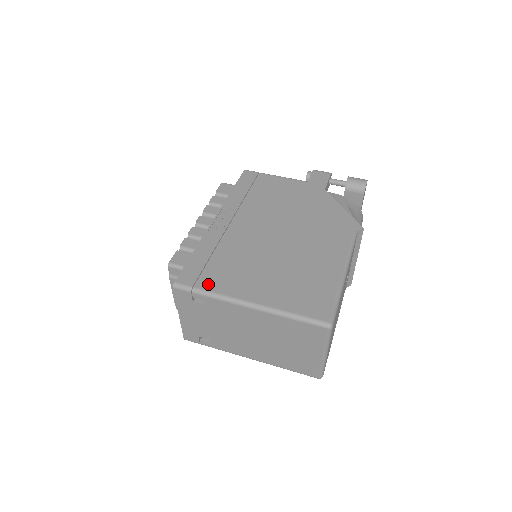
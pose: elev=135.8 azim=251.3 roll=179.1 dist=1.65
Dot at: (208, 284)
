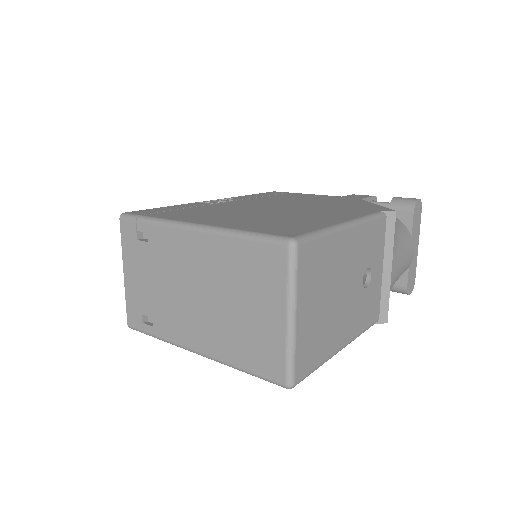
Dot at: (160, 215)
